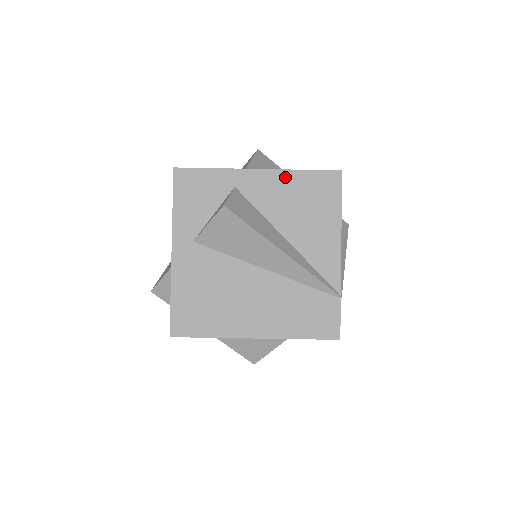
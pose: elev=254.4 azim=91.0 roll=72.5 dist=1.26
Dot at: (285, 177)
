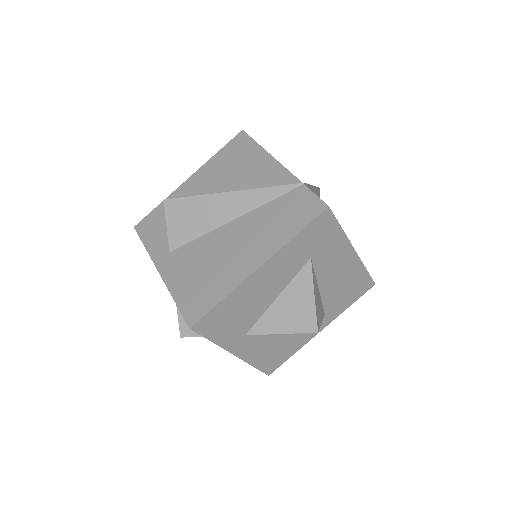
Dot at: (208, 166)
